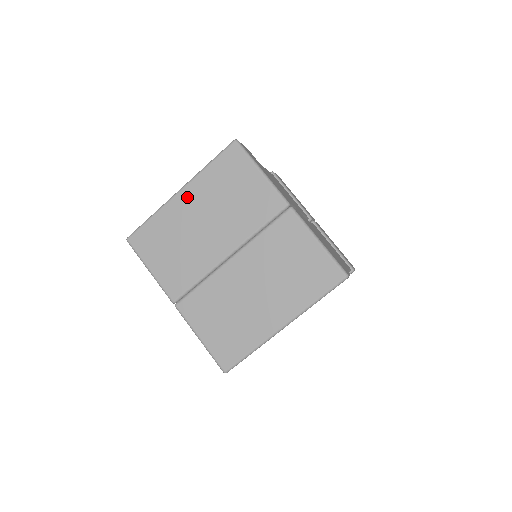
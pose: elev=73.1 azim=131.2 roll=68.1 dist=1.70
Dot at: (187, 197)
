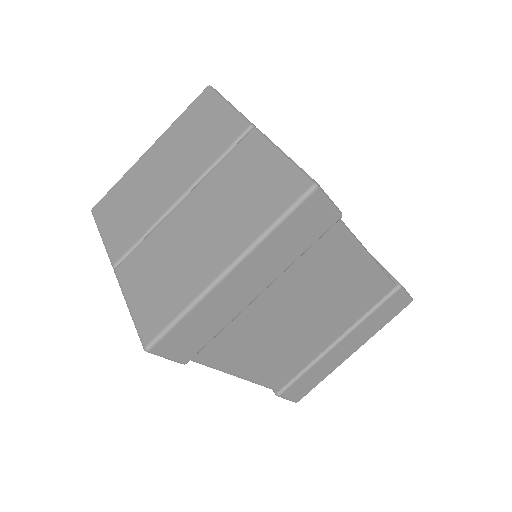
Dot at: (154, 152)
